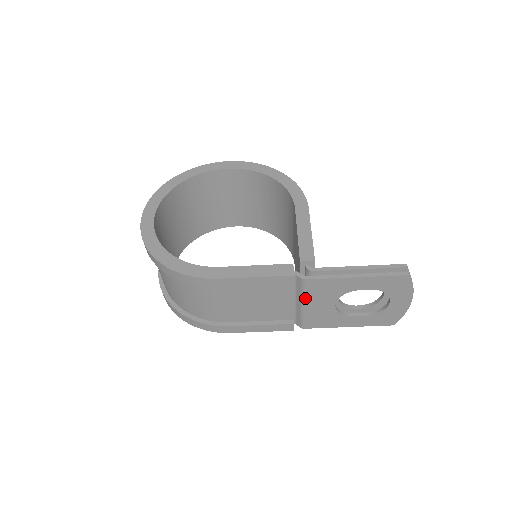
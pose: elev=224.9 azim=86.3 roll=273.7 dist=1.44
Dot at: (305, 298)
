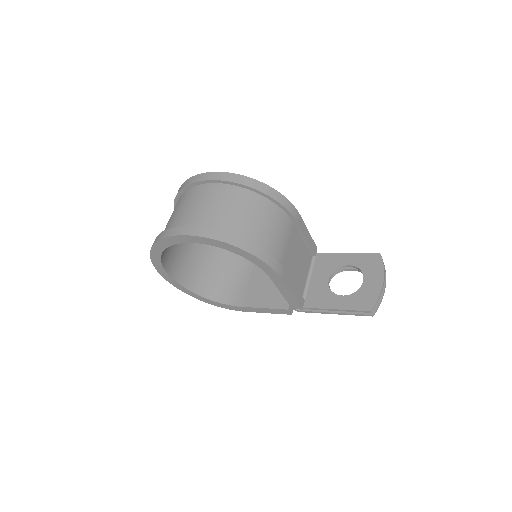
Dot at: occluded
